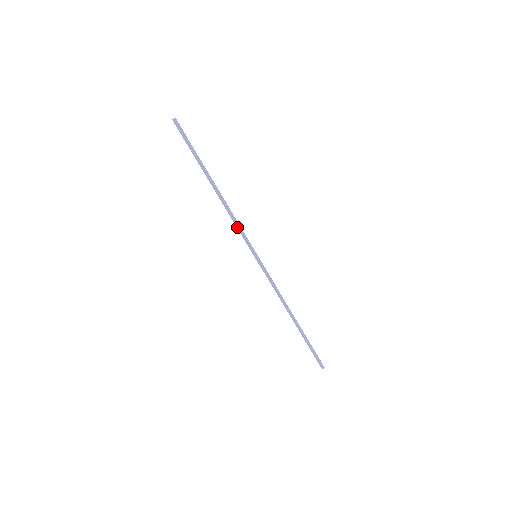
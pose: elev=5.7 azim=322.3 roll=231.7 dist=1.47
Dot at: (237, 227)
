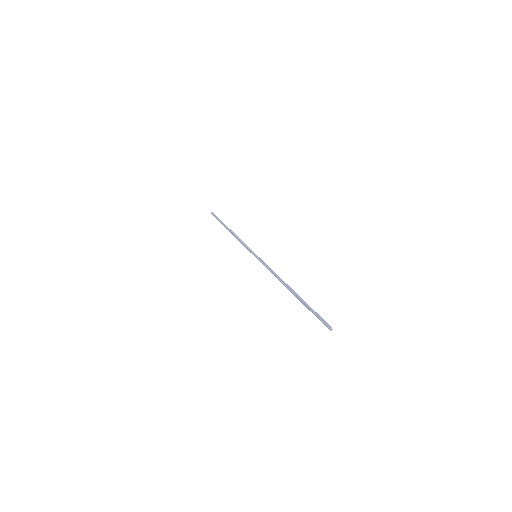
Dot at: (243, 245)
